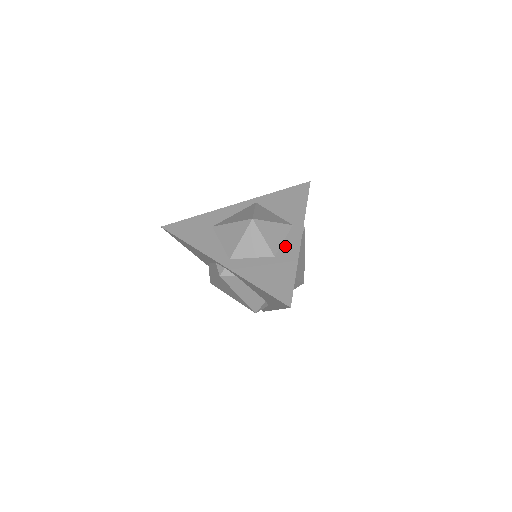
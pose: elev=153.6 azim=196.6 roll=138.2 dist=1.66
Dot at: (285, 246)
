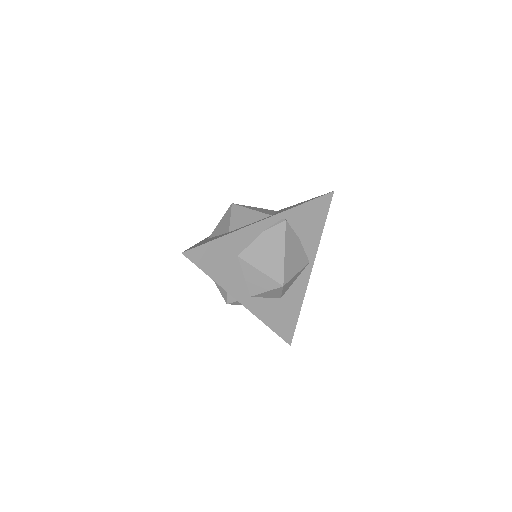
Dot at: (244, 226)
